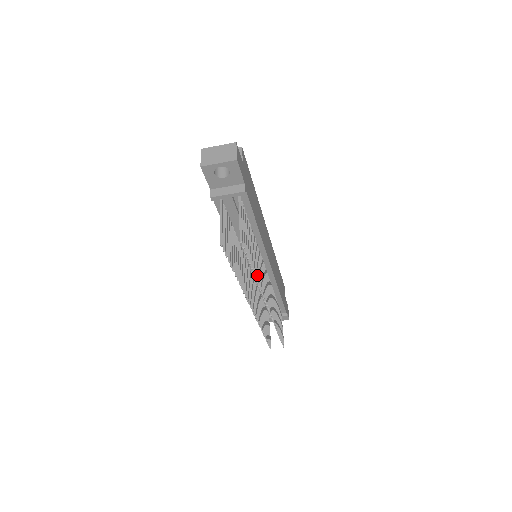
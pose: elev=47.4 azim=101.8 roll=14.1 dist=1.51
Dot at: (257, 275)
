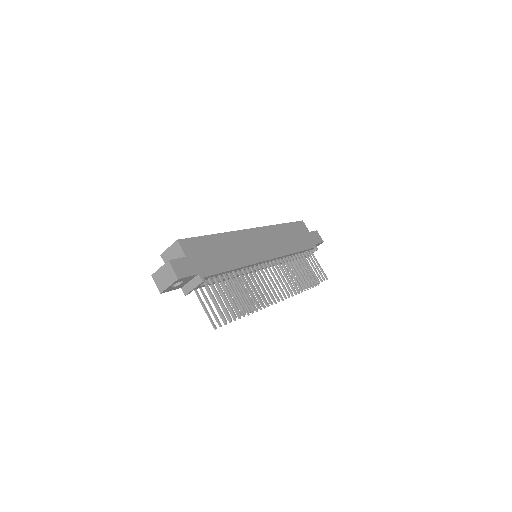
Dot at: (259, 301)
